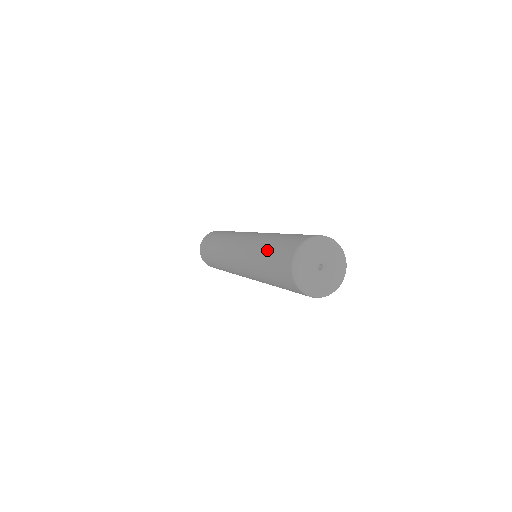
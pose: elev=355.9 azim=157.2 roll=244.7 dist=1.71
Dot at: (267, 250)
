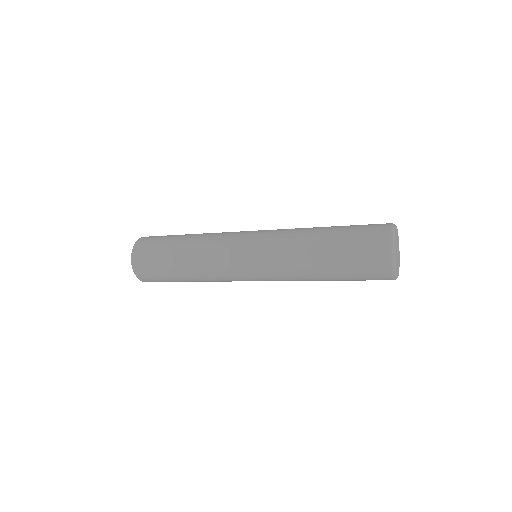
Dot at: (331, 232)
